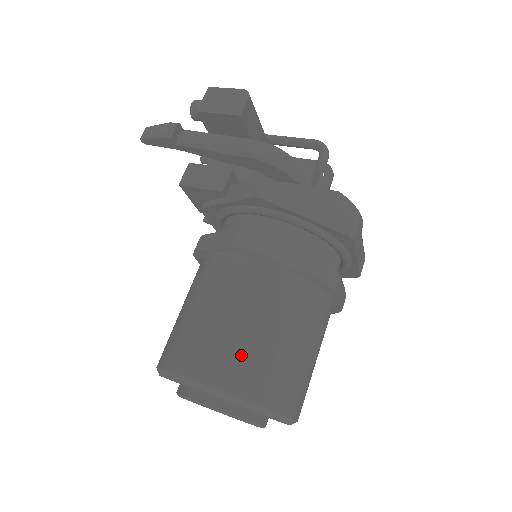
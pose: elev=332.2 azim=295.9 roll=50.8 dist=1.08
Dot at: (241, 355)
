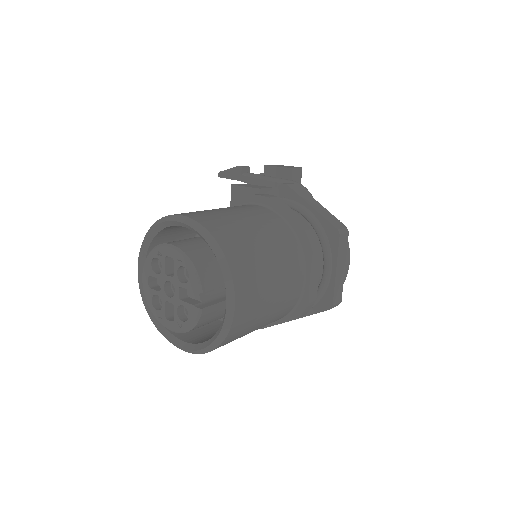
Dot at: (225, 221)
